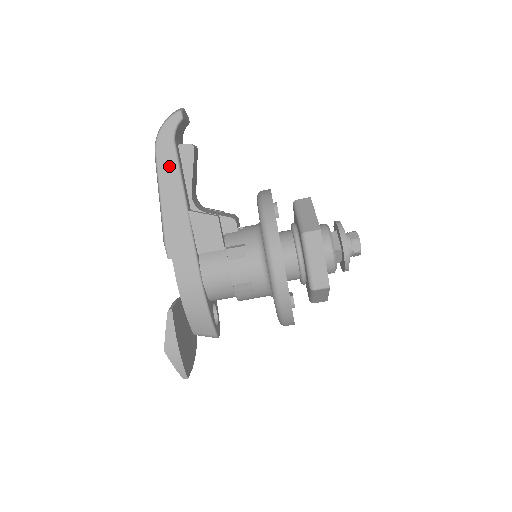
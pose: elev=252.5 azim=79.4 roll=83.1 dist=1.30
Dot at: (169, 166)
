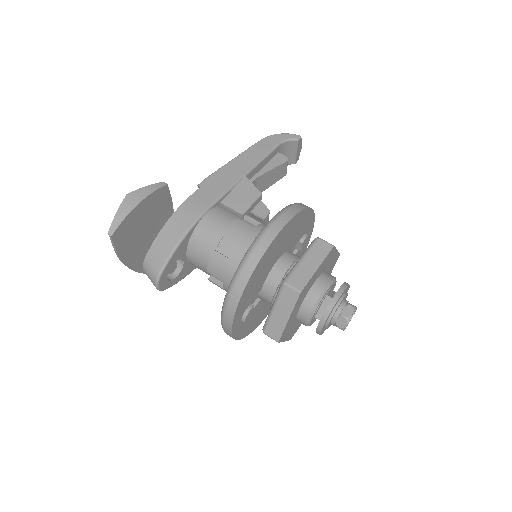
Dot at: (262, 149)
